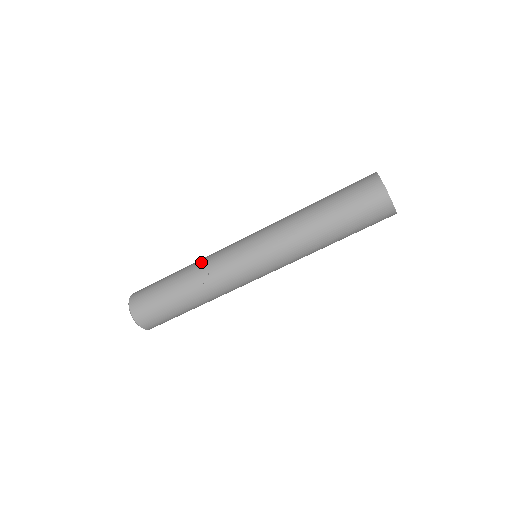
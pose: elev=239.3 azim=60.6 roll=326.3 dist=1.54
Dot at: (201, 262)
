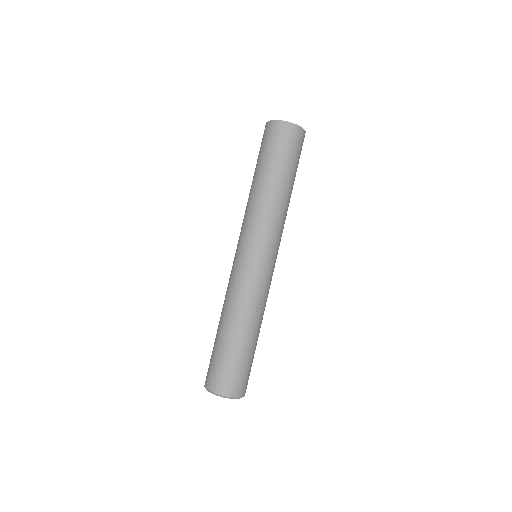
Dot at: (235, 303)
